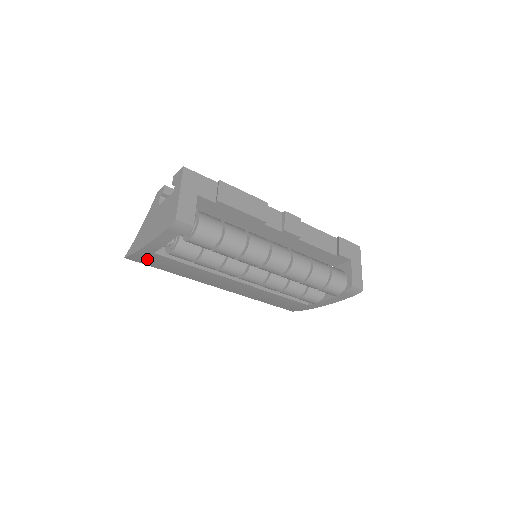
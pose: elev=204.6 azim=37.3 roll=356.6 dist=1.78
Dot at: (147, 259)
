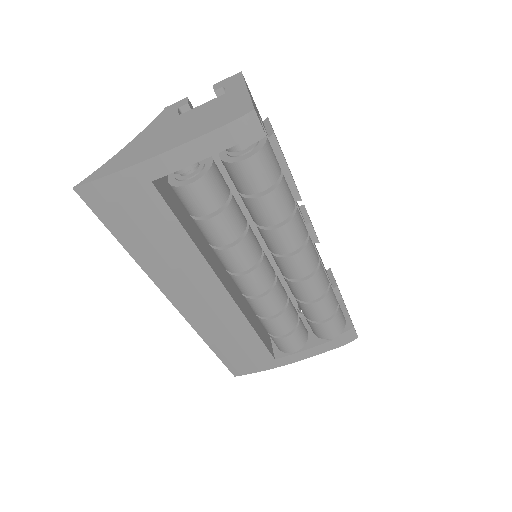
Dot at: (120, 199)
